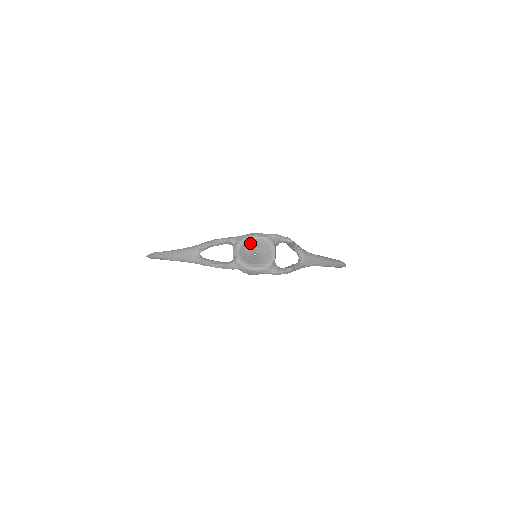
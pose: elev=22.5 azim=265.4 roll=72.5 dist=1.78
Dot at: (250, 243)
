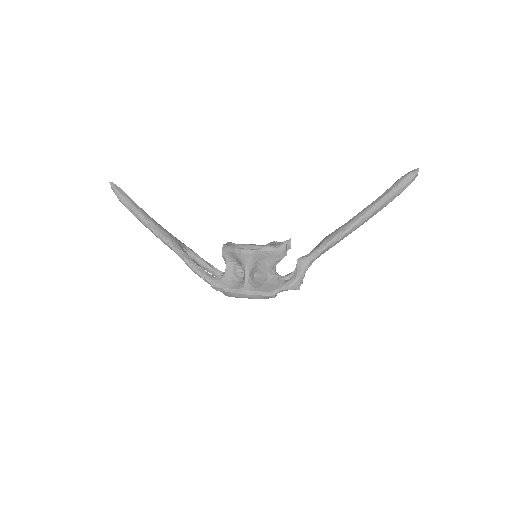
Dot at: occluded
